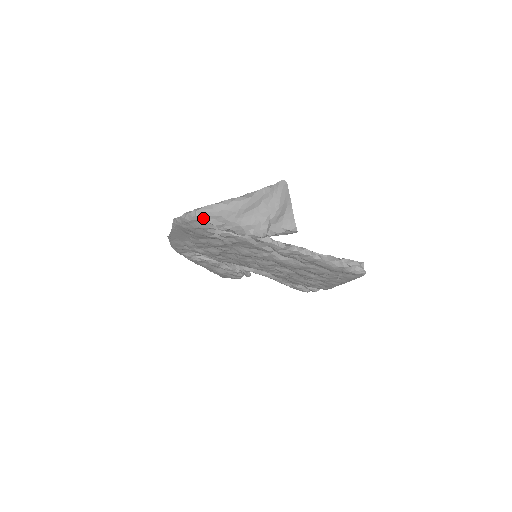
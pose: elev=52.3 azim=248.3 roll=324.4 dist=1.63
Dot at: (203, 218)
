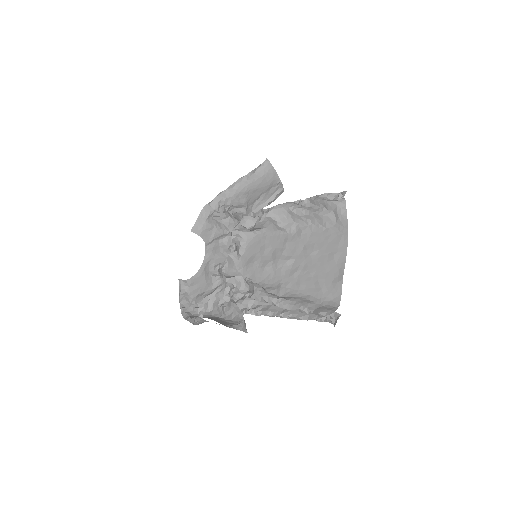
Dot at: occluded
